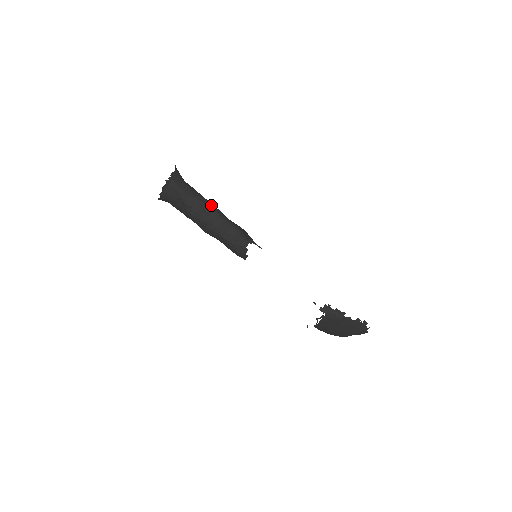
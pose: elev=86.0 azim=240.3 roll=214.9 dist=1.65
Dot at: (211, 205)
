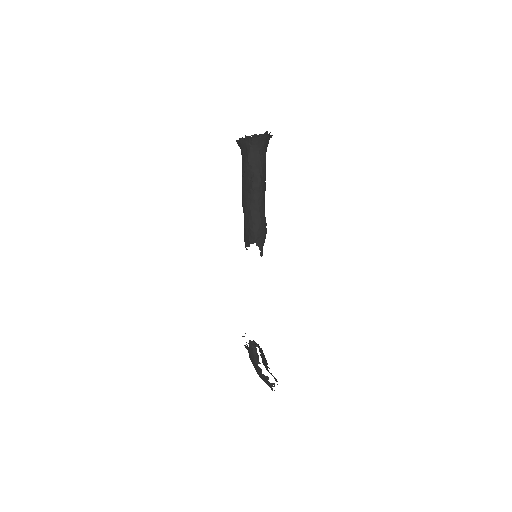
Dot at: (259, 188)
